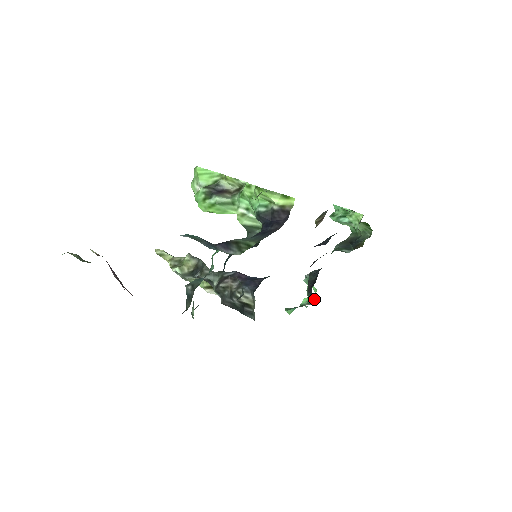
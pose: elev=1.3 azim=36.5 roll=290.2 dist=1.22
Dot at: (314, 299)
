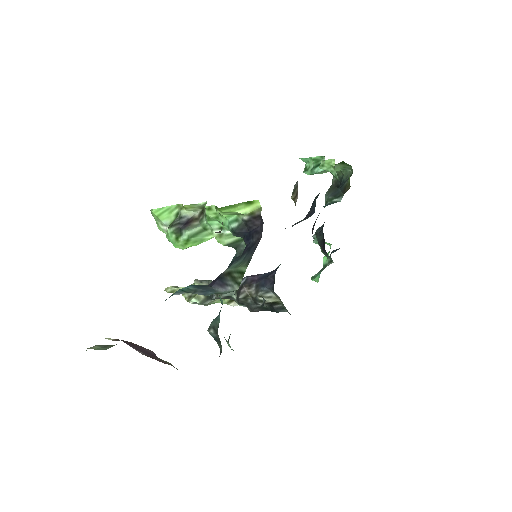
Dot at: (333, 251)
